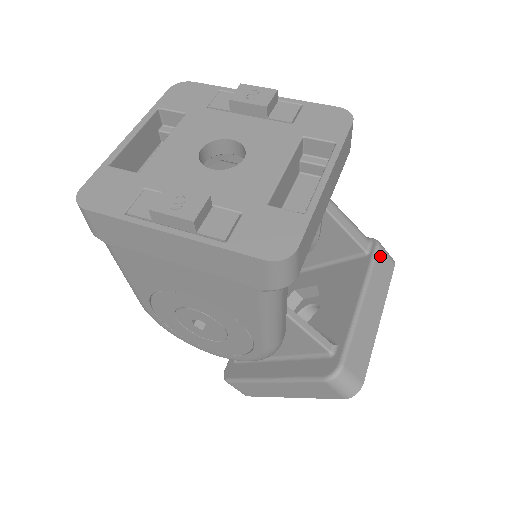
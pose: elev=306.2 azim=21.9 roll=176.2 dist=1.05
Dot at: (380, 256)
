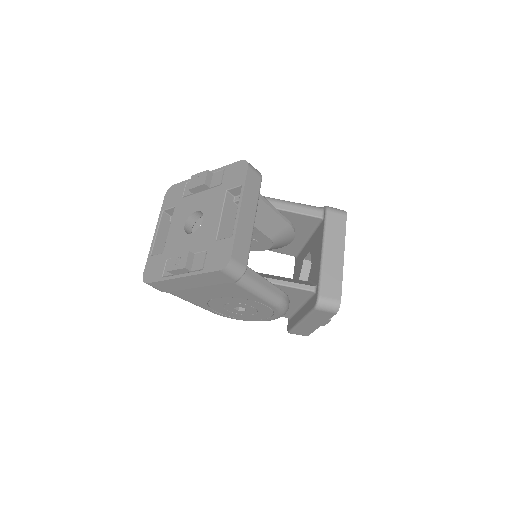
Dot at: (330, 216)
